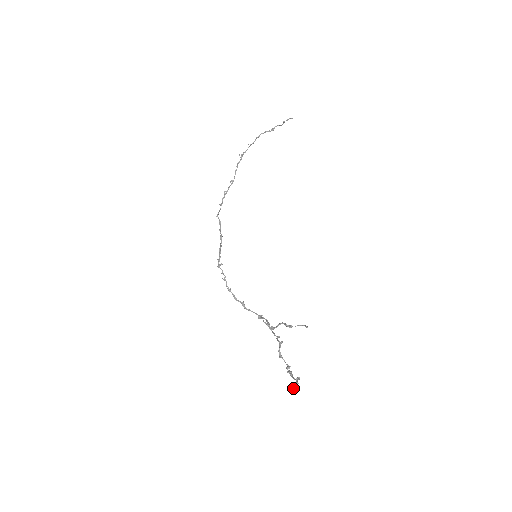
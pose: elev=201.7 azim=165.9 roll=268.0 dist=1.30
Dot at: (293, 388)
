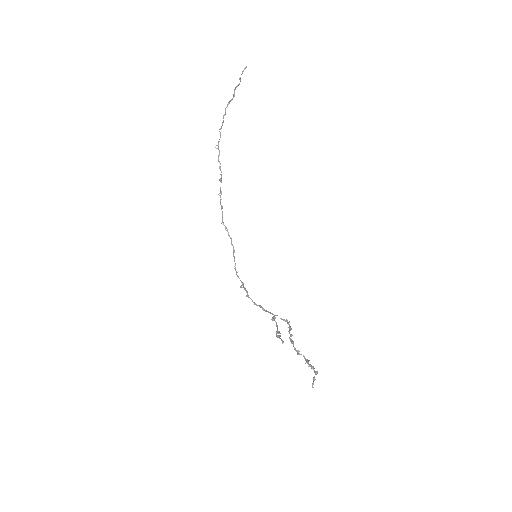
Dot at: (312, 384)
